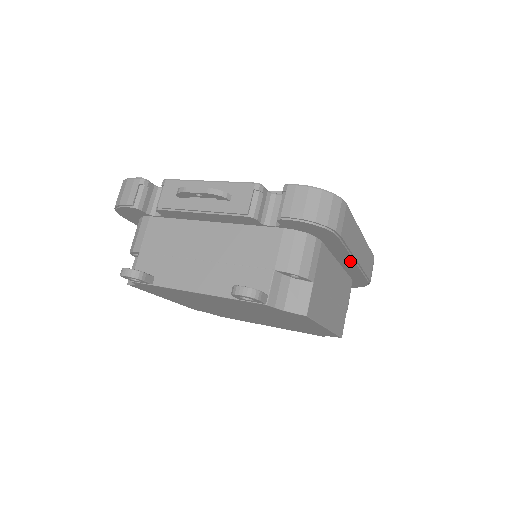
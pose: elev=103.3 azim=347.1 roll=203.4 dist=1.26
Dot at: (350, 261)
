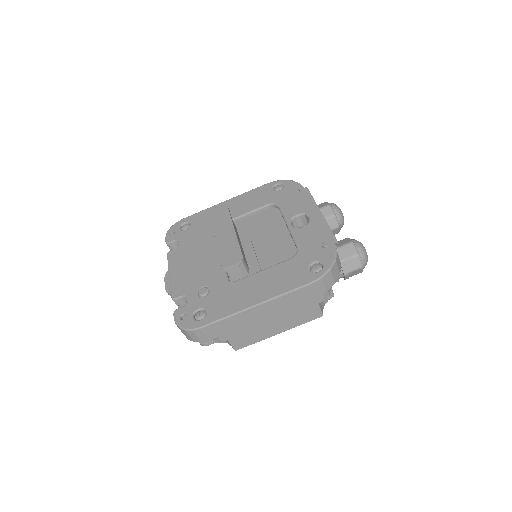
Dot at: occluded
